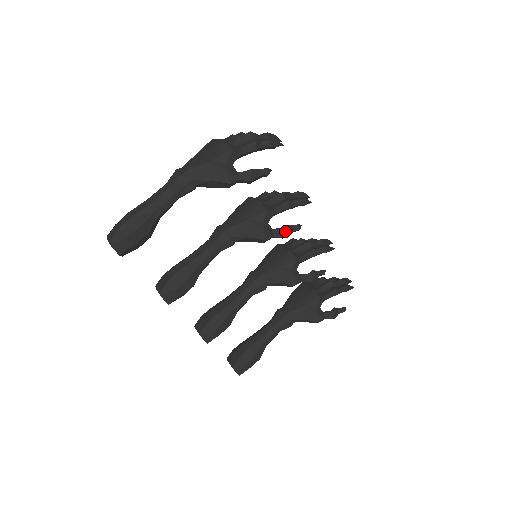
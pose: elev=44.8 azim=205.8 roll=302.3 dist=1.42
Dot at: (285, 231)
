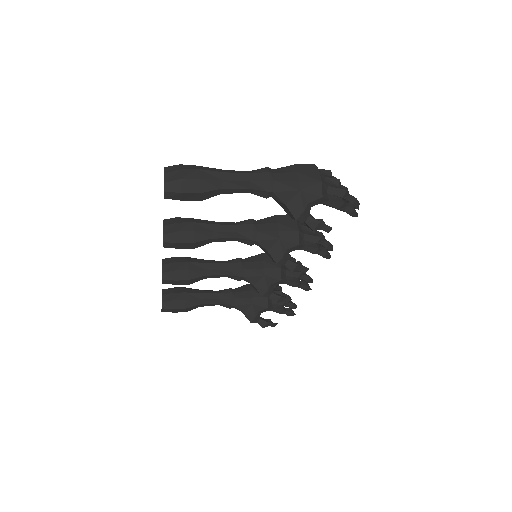
Dot at: (295, 268)
